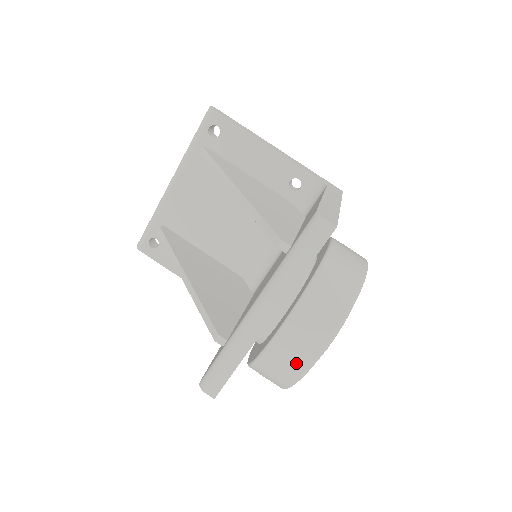
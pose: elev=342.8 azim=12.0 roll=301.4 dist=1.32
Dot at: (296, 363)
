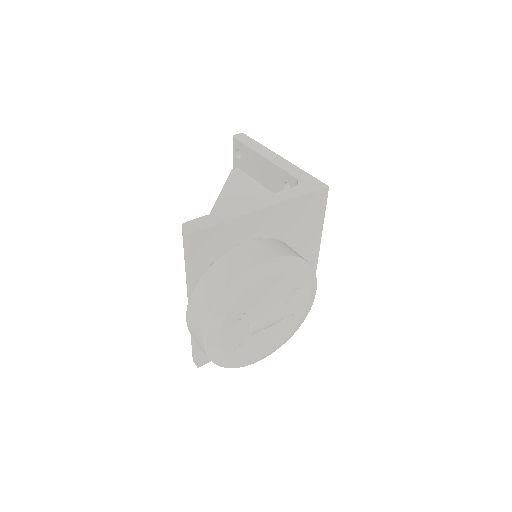
Dot at: (200, 344)
